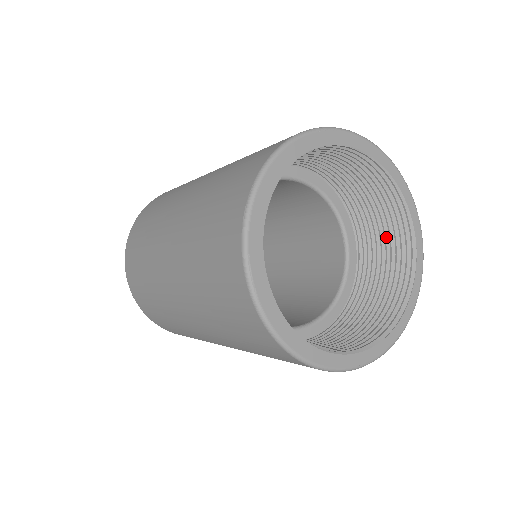
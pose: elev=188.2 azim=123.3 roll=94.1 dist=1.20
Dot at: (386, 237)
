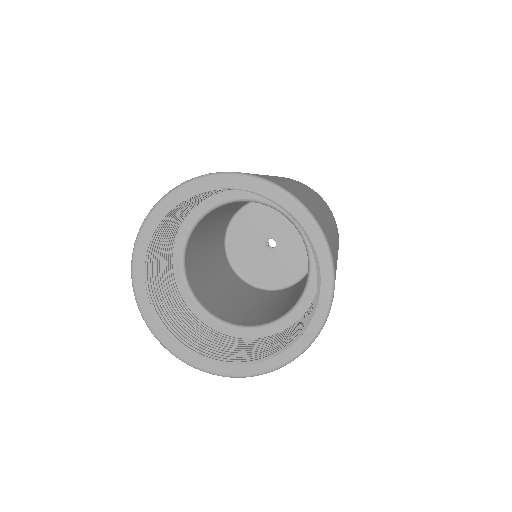
Dot at: occluded
